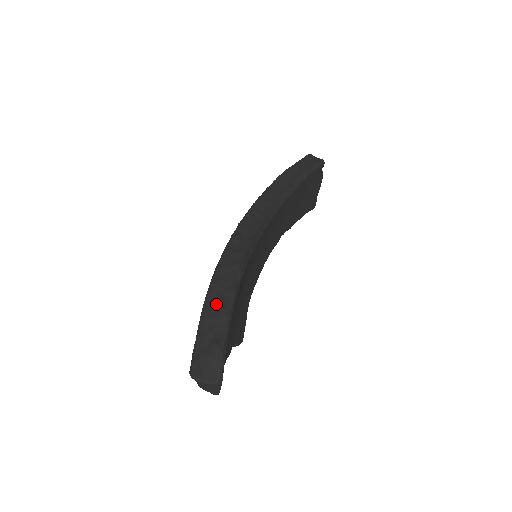
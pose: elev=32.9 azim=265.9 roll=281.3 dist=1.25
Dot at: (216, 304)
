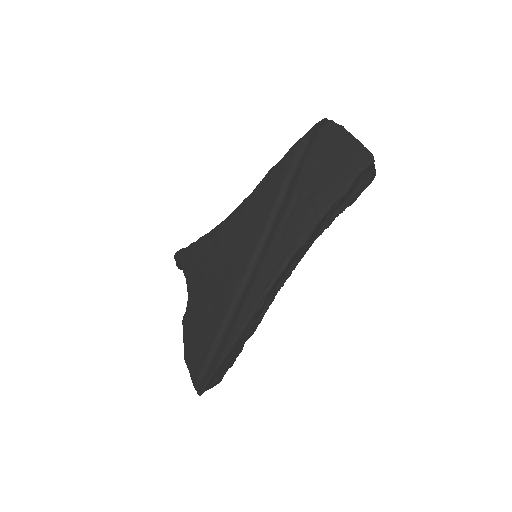
Dot at: (228, 363)
